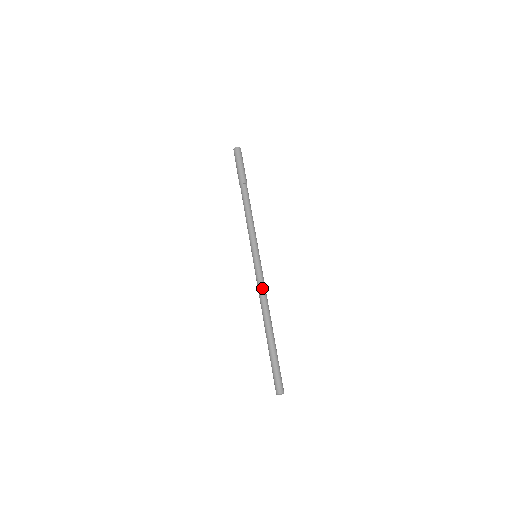
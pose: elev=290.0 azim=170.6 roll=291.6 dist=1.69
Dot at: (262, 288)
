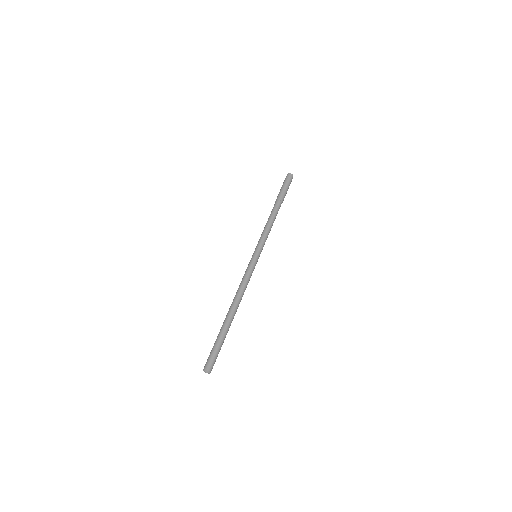
Dot at: (246, 281)
